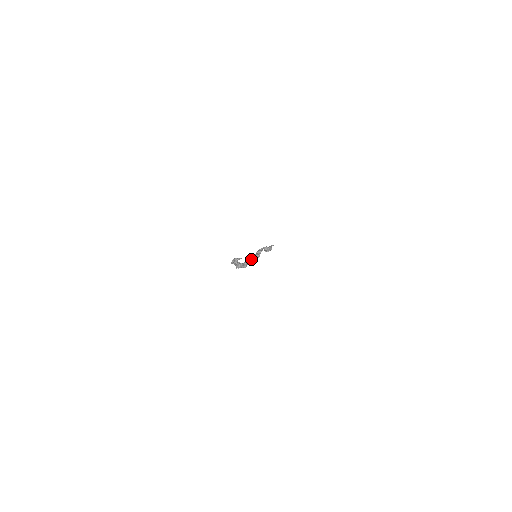
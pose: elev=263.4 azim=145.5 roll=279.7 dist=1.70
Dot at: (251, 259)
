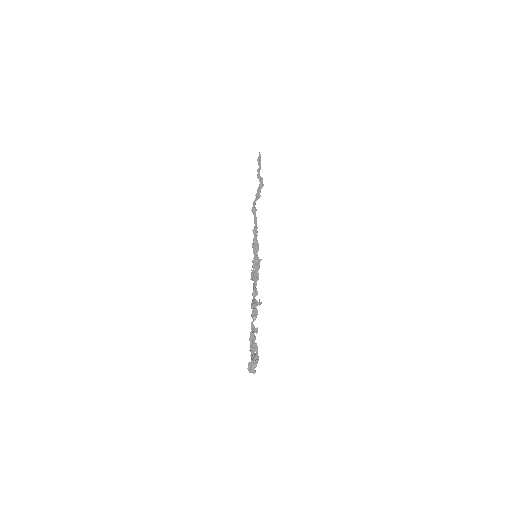
Dot at: occluded
